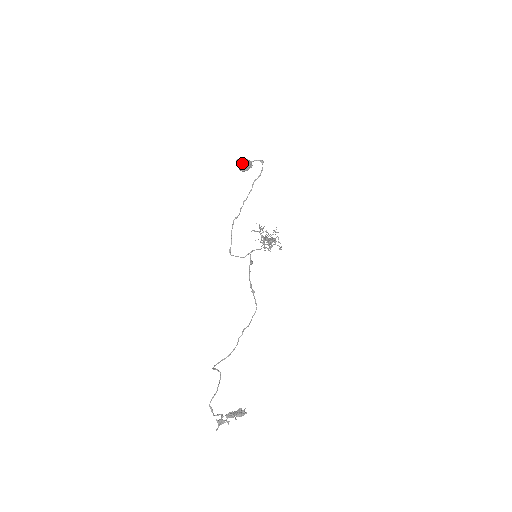
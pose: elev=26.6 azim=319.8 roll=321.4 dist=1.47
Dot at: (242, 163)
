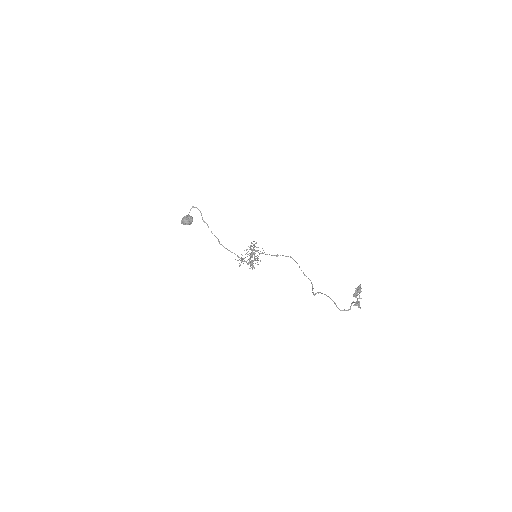
Dot at: (185, 219)
